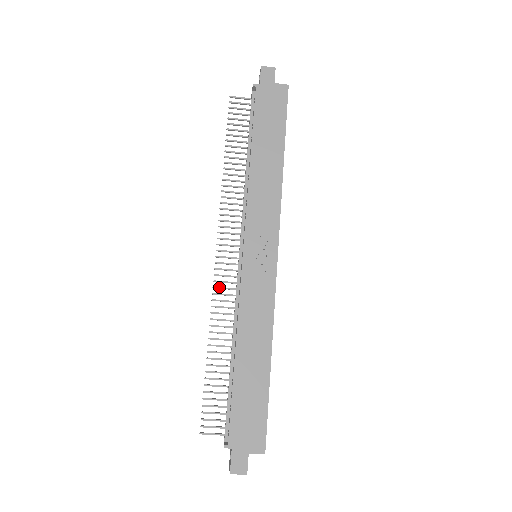
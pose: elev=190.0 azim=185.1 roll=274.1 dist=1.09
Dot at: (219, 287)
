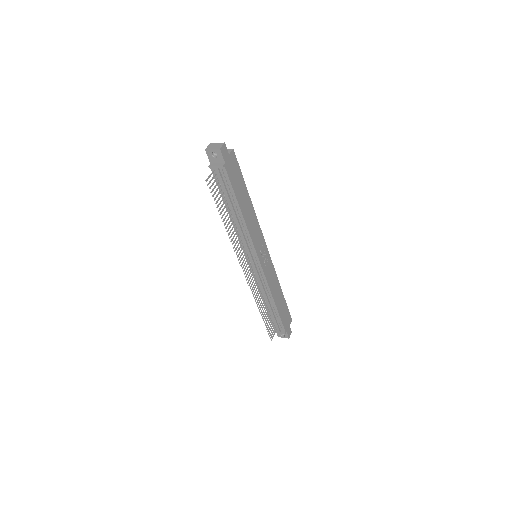
Dot at: occluded
